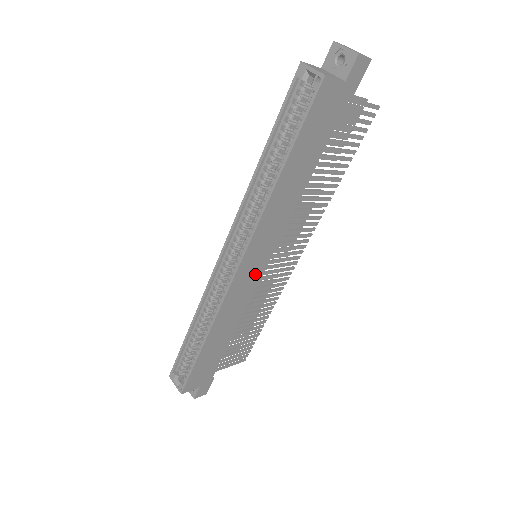
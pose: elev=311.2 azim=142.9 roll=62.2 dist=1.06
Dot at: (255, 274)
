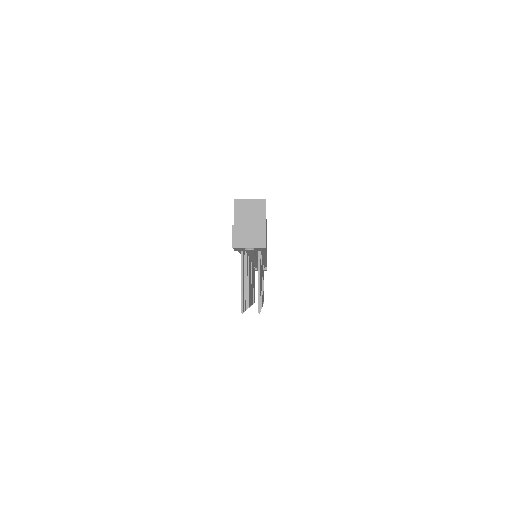
Dot at: occluded
